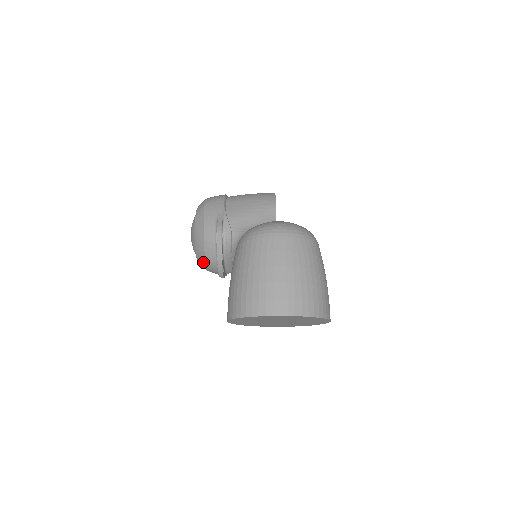
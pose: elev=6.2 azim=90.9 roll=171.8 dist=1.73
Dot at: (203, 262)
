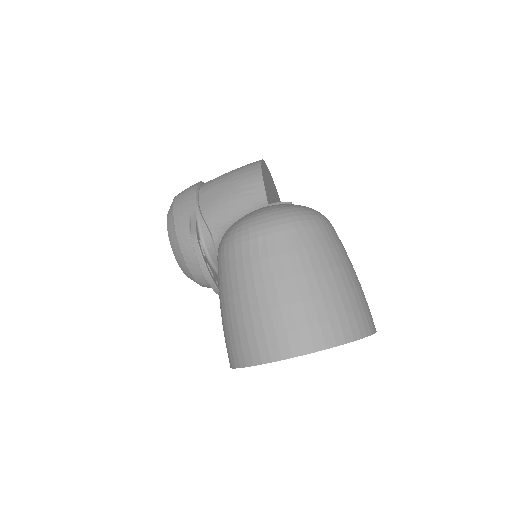
Dot at: (193, 280)
